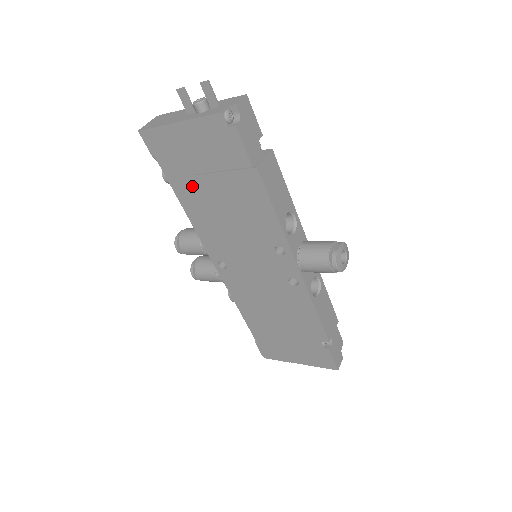
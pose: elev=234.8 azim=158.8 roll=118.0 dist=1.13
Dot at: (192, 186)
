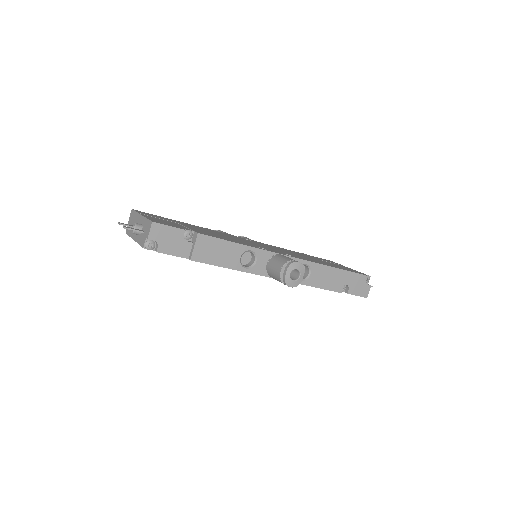
Dot at: occluded
